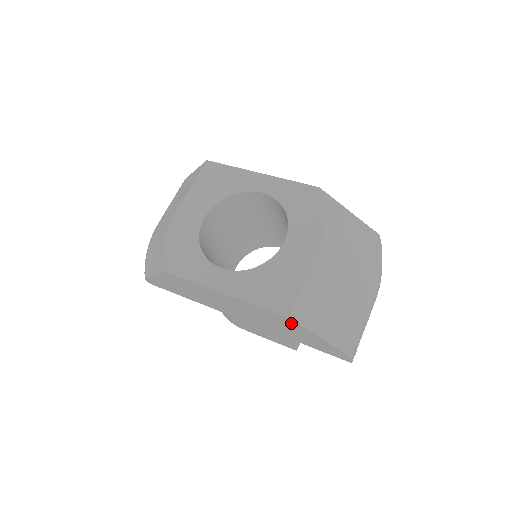
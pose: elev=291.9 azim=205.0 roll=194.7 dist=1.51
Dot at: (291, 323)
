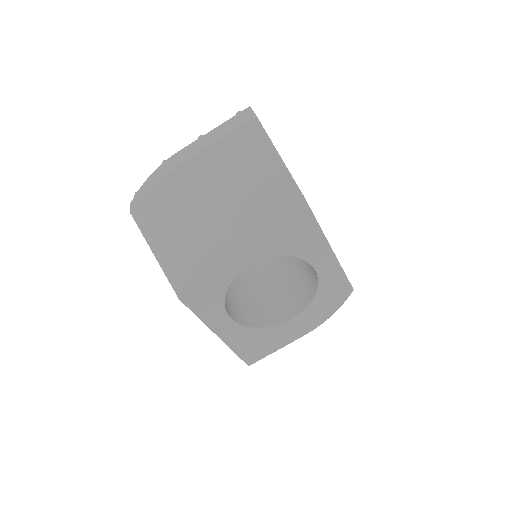
Dot at: occluded
